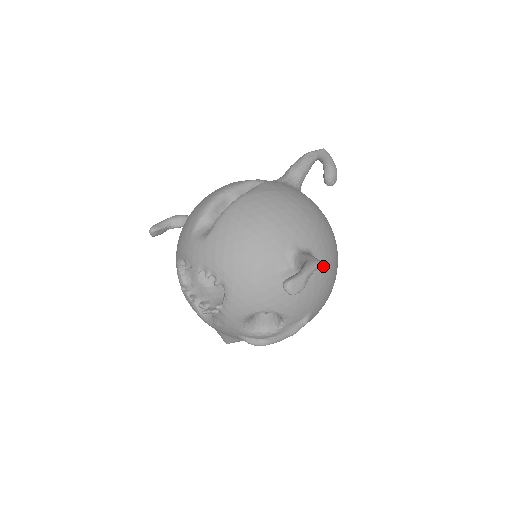
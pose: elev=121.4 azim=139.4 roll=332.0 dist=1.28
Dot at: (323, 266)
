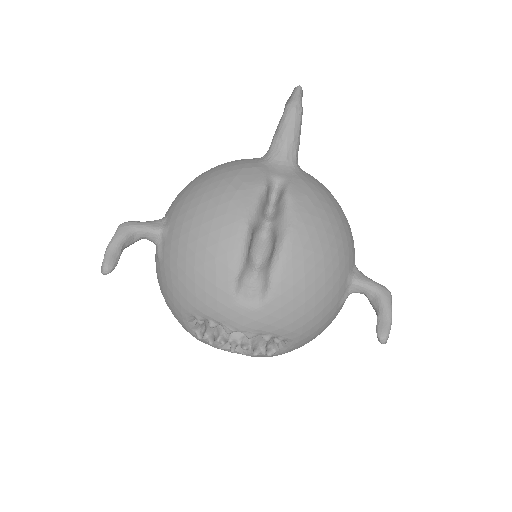
Dot at: occluded
